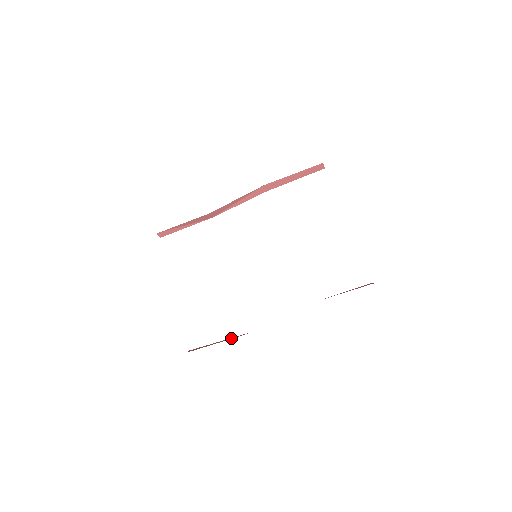
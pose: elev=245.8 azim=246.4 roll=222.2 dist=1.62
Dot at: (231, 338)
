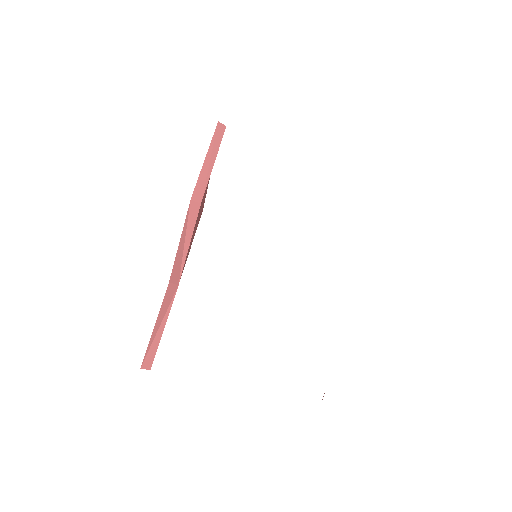
Dot at: occluded
